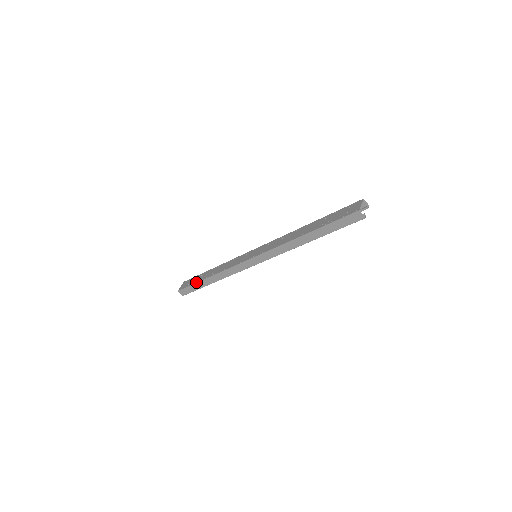
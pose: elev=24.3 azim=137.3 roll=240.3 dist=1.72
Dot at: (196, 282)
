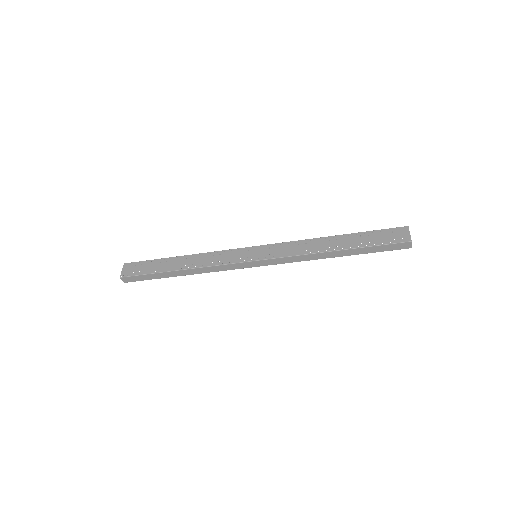
Dot at: (157, 272)
